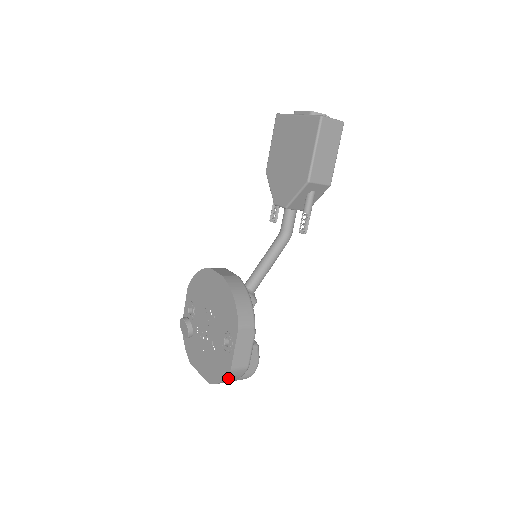
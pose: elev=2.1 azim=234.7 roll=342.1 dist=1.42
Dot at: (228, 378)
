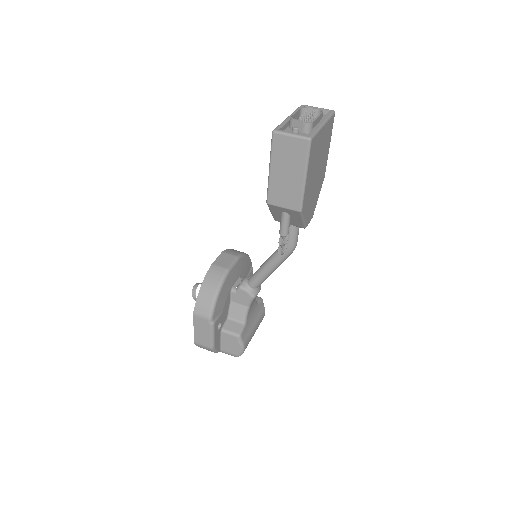
Dot at: occluded
